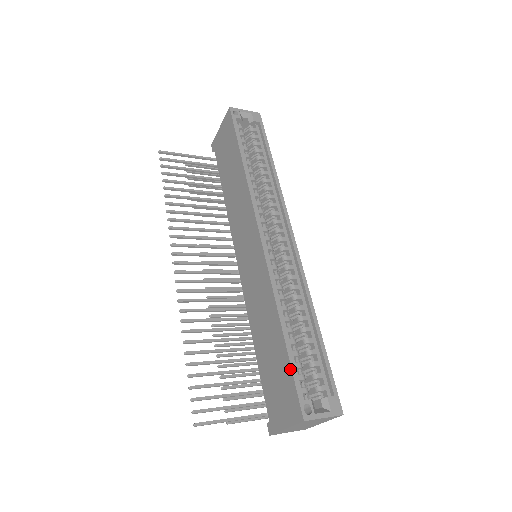
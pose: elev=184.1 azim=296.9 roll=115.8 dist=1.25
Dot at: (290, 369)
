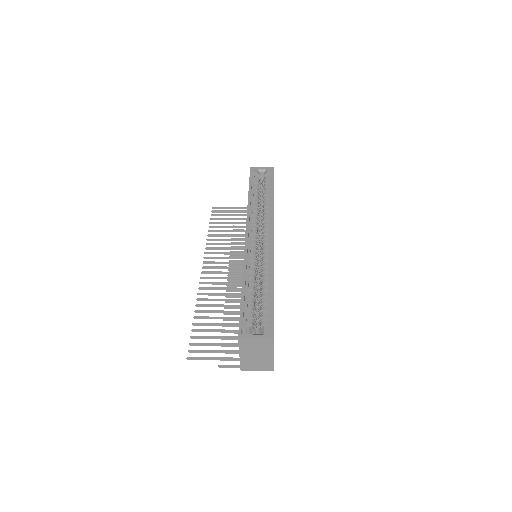
Dot at: (240, 308)
